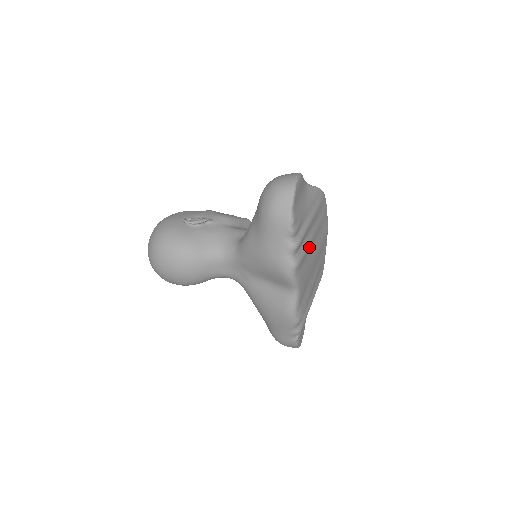
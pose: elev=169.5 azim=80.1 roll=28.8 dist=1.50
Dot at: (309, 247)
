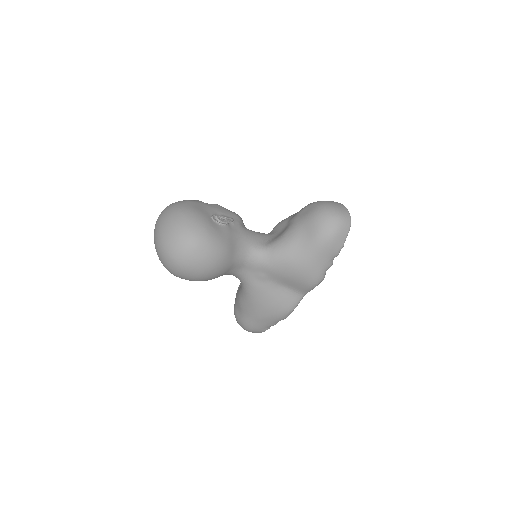
Dot at: occluded
